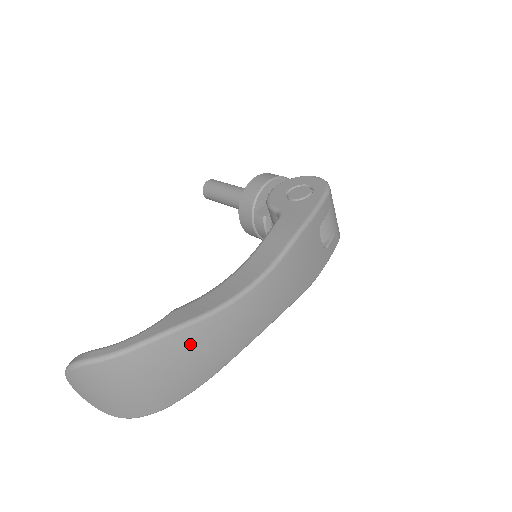
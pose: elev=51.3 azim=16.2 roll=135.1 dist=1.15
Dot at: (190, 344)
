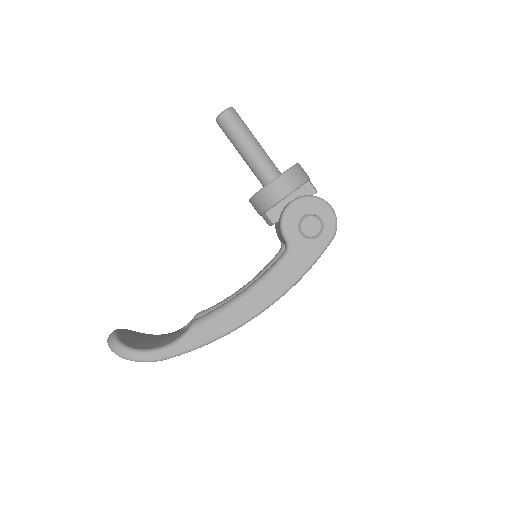
Dot at: occluded
